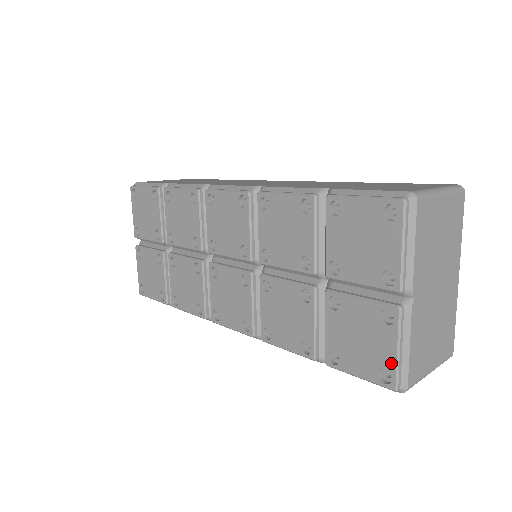
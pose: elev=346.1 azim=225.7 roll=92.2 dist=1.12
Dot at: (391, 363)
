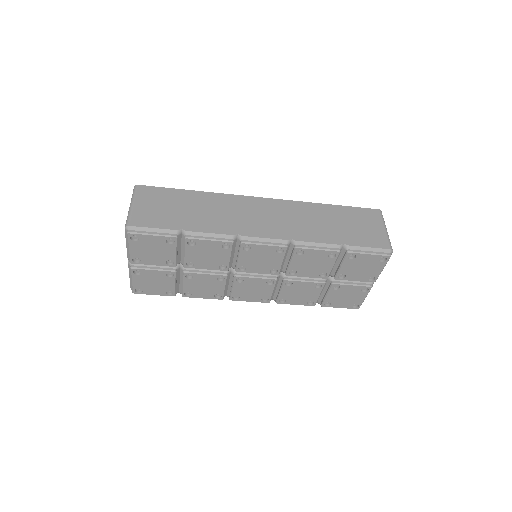
Dot at: (360, 302)
